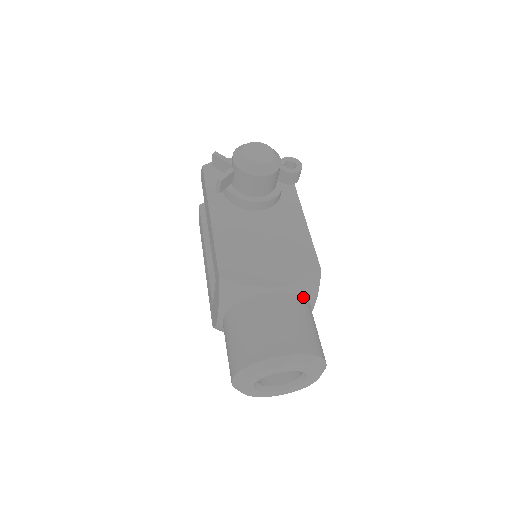
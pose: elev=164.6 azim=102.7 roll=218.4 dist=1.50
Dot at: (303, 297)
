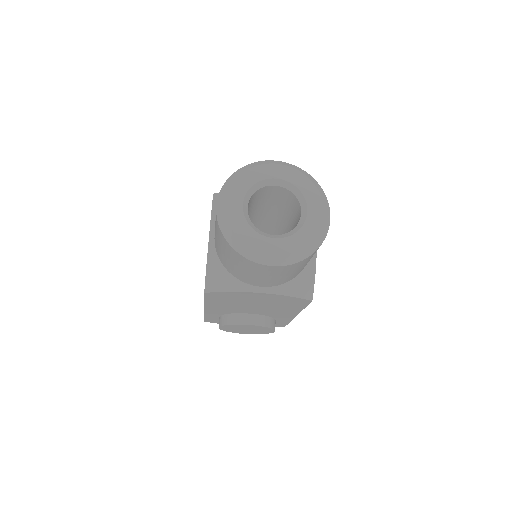
Dot at: occluded
